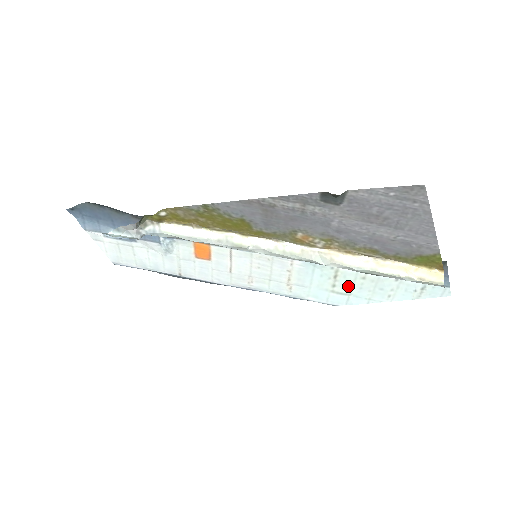
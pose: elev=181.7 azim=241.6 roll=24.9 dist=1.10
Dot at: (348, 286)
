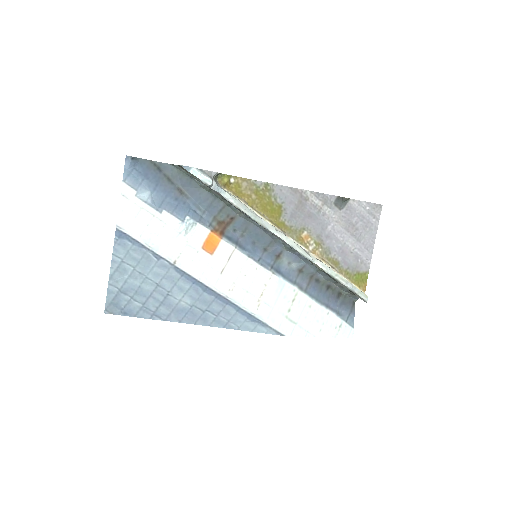
Dot at: (298, 313)
